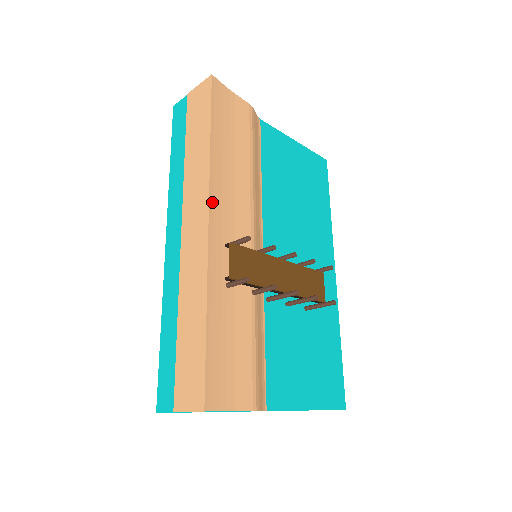
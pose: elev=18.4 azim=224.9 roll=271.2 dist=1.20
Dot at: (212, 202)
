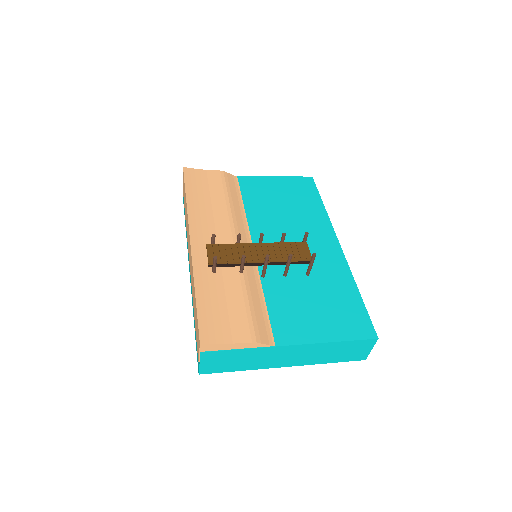
Dot at: (192, 229)
